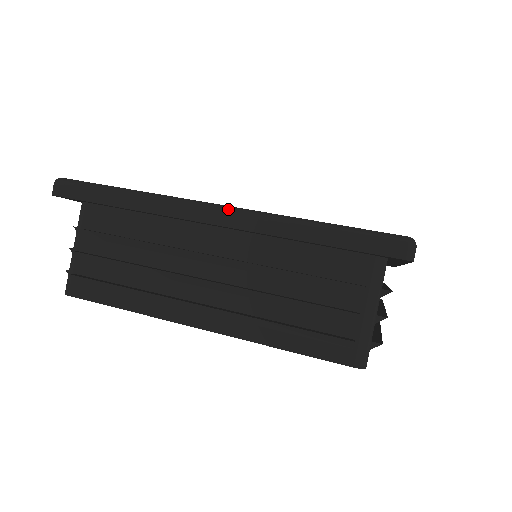
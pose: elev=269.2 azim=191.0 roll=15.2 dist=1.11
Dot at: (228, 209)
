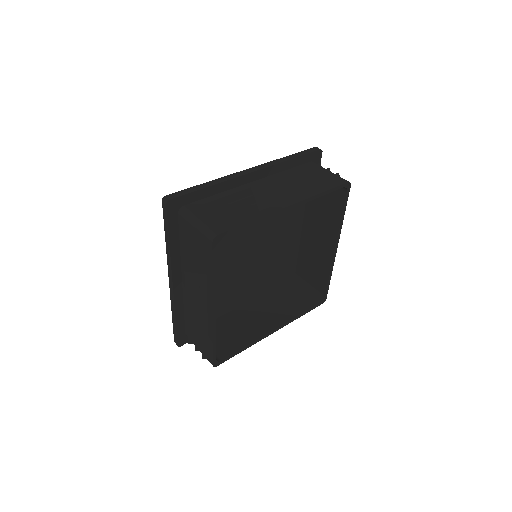
Dot at: (254, 167)
